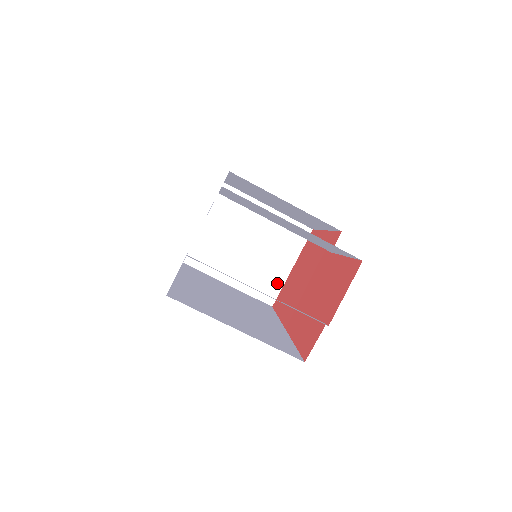
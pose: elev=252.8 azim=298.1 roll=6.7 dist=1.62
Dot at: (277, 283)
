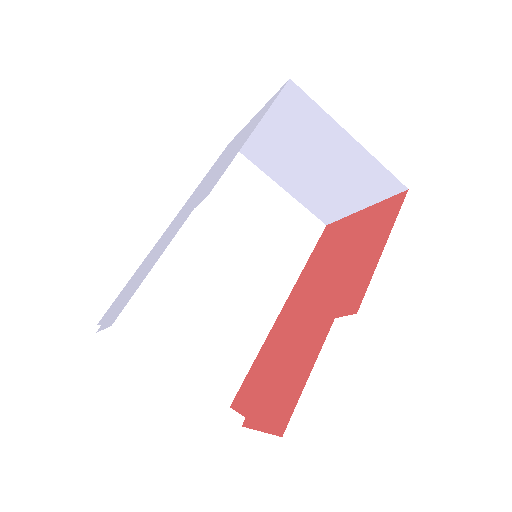
Dot at: (338, 211)
